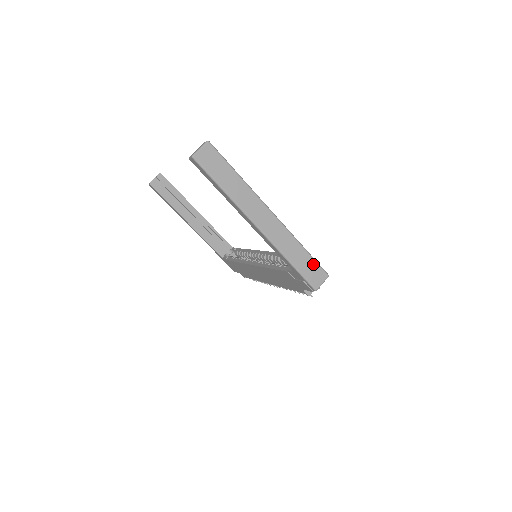
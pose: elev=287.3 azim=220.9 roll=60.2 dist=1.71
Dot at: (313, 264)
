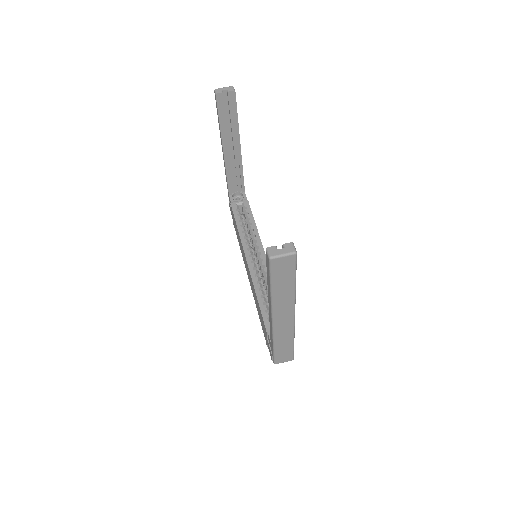
Dot at: (290, 351)
